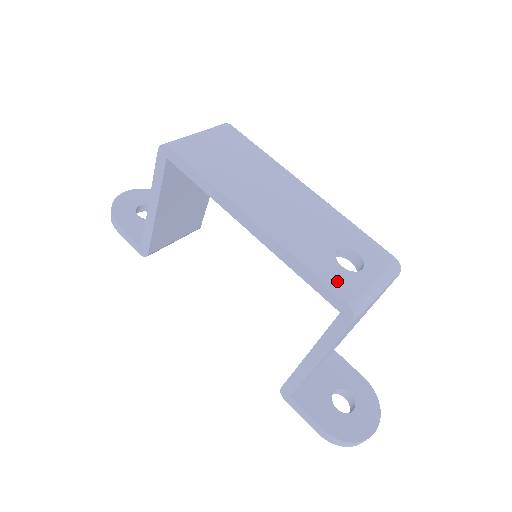
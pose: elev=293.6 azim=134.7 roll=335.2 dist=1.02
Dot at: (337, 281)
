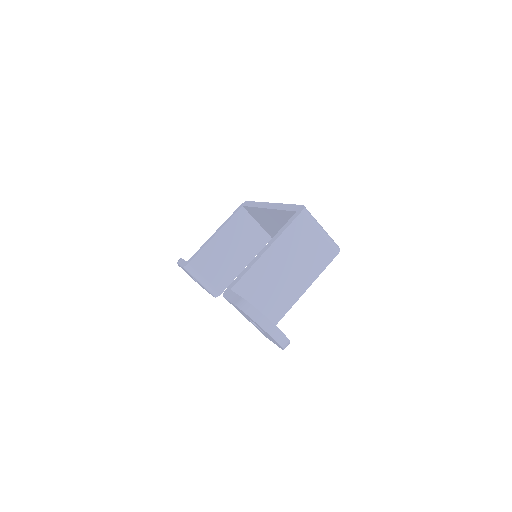
Dot at: occluded
